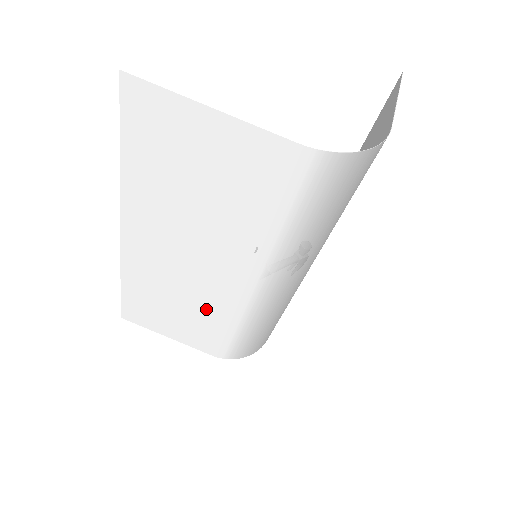
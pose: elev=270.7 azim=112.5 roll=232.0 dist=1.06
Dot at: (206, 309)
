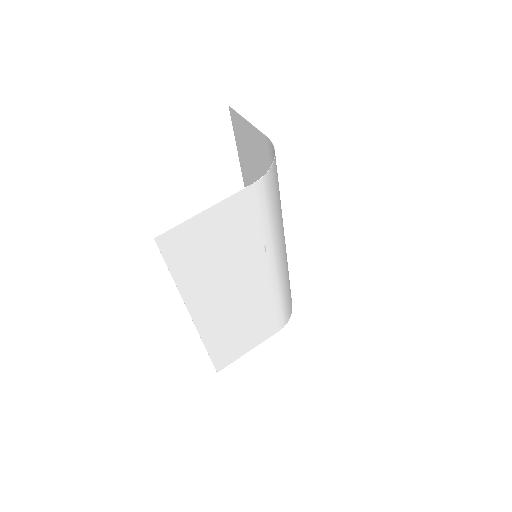
Dot at: (260, 309)
